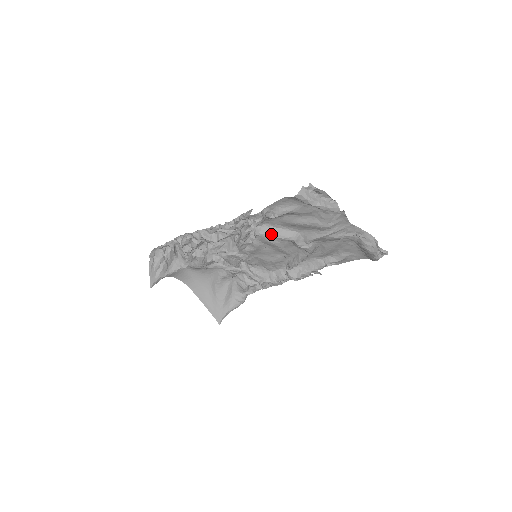
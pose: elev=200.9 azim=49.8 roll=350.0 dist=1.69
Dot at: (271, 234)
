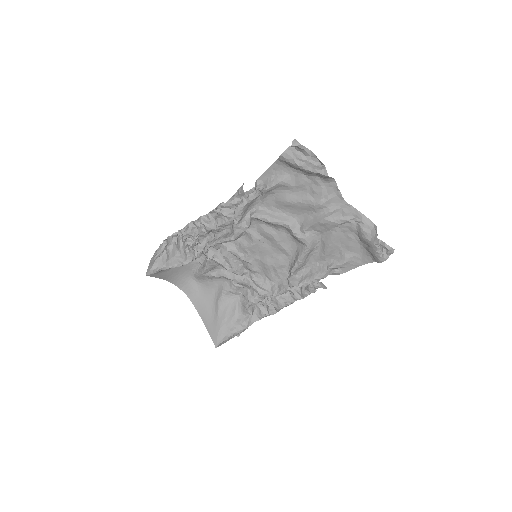
Dot at: (266, 216)
